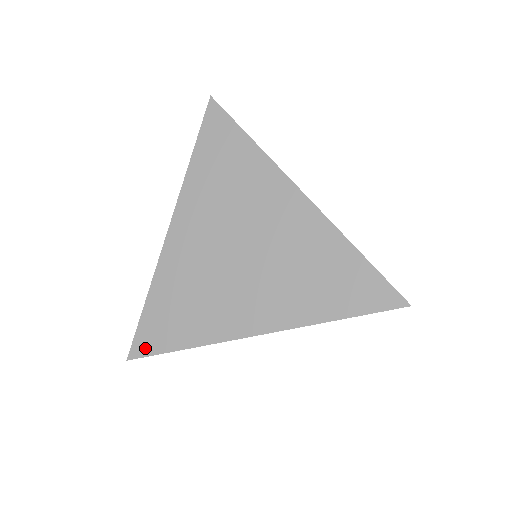
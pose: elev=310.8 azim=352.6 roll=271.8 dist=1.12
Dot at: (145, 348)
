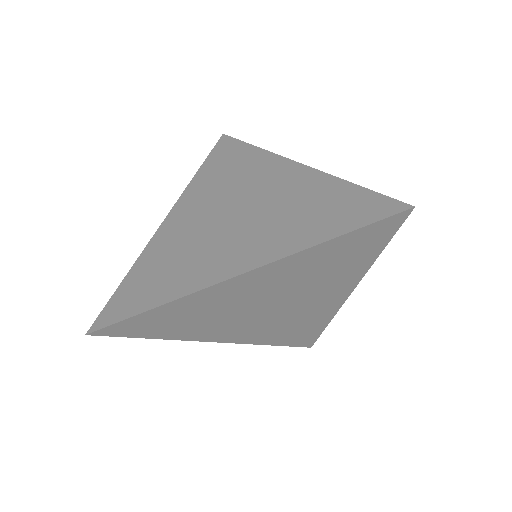
Dot at: (110, 318)
